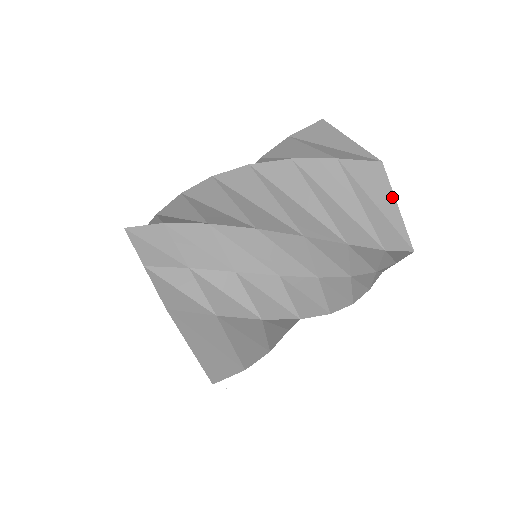
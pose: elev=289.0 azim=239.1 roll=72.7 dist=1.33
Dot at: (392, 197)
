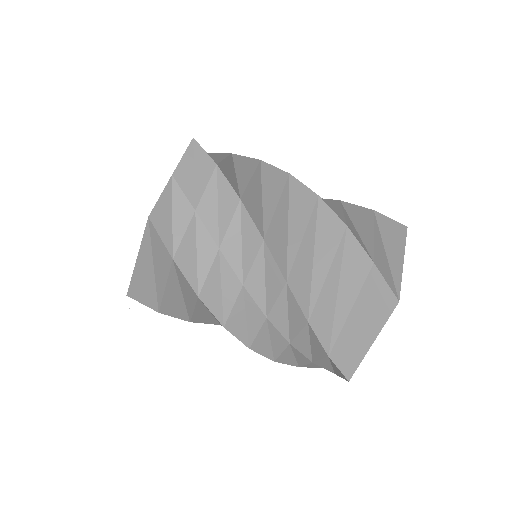
Dot at: (378, 331)
